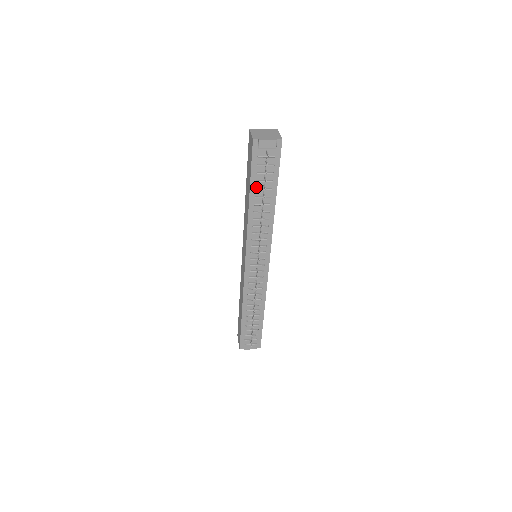
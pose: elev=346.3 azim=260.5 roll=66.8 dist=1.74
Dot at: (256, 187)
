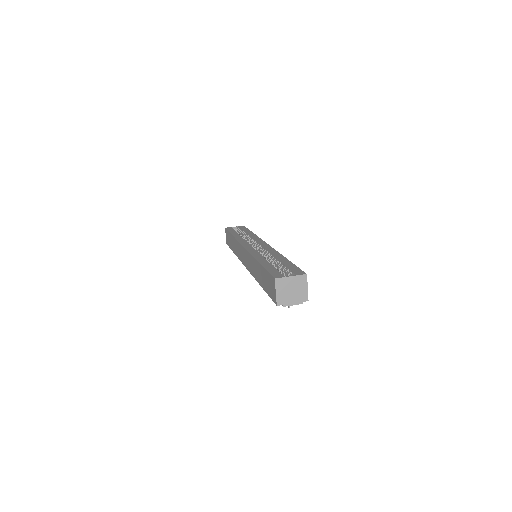
Dot at: occluded
